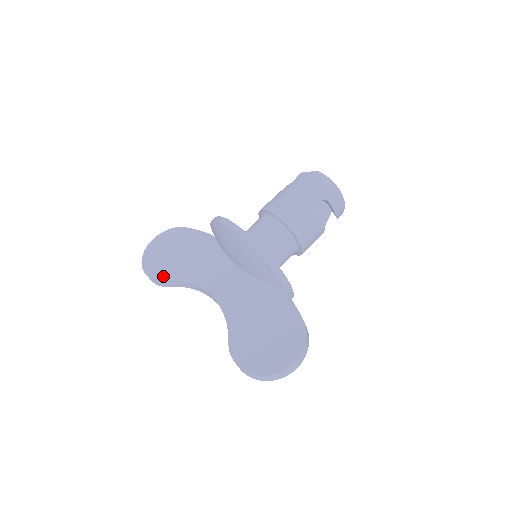
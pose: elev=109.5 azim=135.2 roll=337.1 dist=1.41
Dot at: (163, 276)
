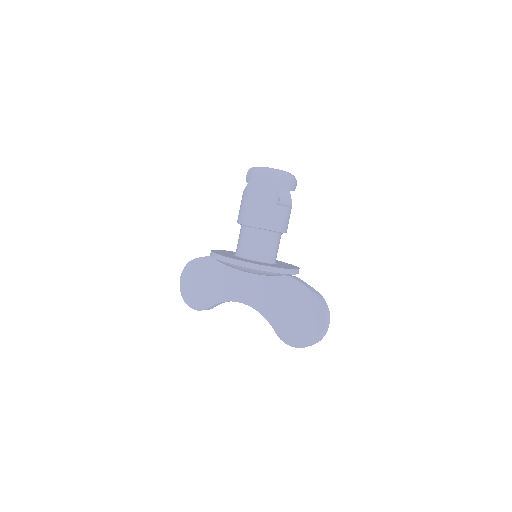
Dot at: (205, 305)
